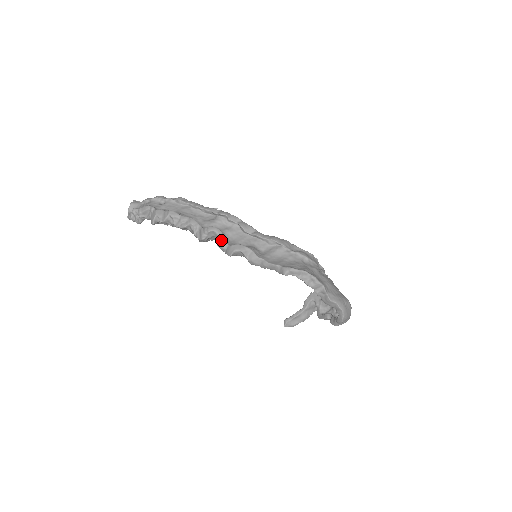
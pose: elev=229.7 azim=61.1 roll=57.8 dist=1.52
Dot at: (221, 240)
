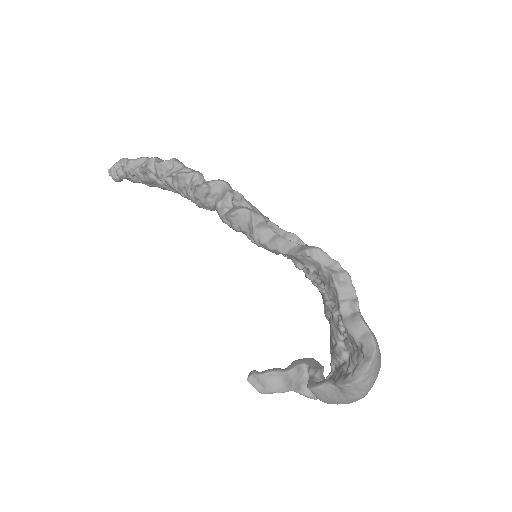
Dot at: (228, 195)
